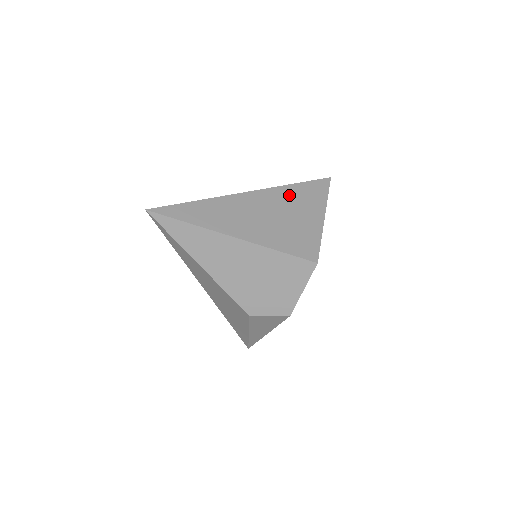
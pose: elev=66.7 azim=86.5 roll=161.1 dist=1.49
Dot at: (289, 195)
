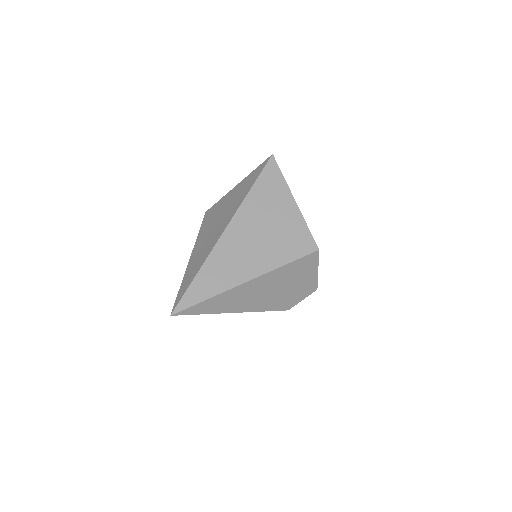
Dot at: (256, 204)
